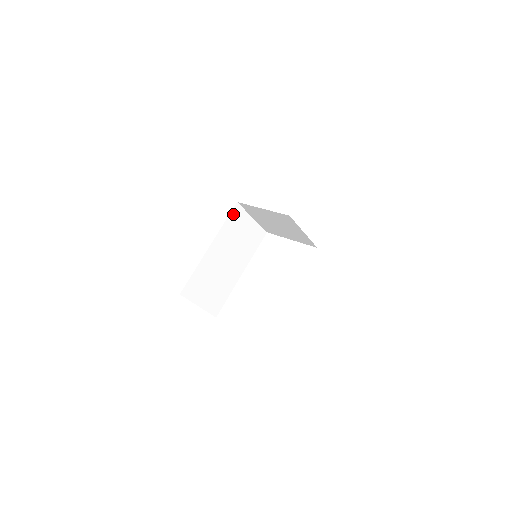
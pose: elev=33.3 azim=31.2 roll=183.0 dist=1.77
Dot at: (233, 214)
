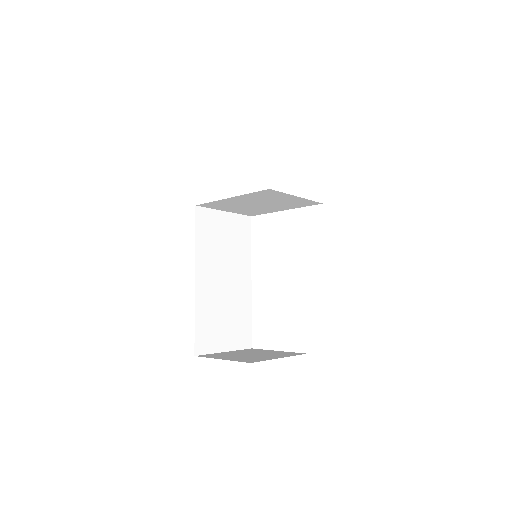
Dot at: (199, 223)
